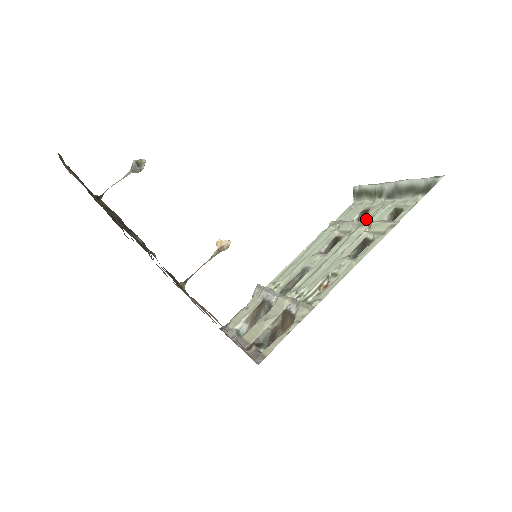
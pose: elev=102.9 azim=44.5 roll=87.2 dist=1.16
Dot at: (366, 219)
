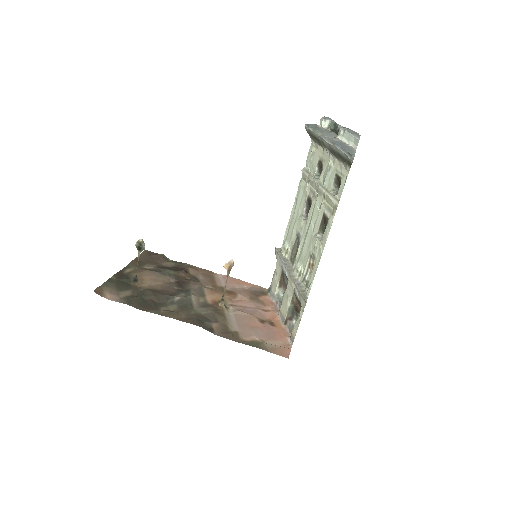
Dot at: (322, 178)
